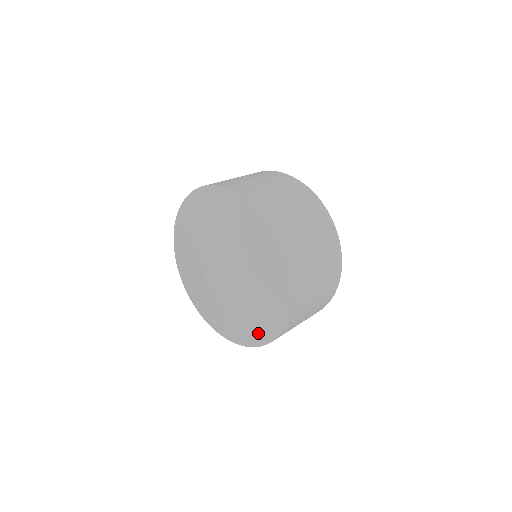
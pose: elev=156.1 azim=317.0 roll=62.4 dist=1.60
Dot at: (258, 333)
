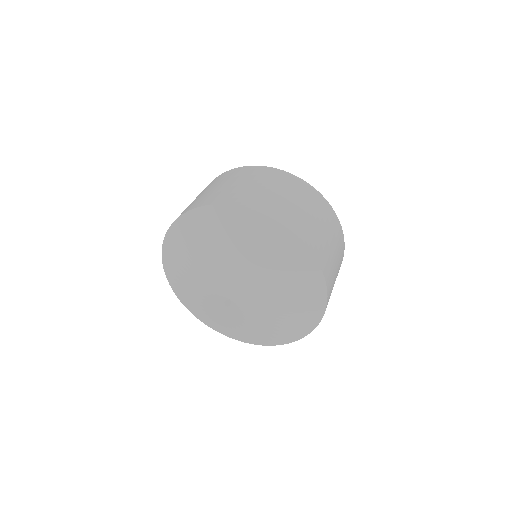
Dot at: (238, 335)
